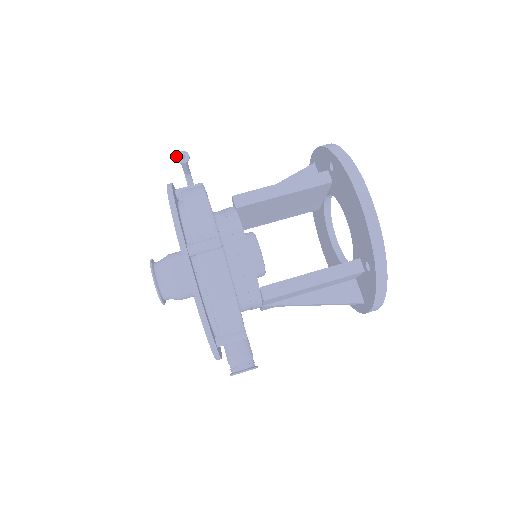
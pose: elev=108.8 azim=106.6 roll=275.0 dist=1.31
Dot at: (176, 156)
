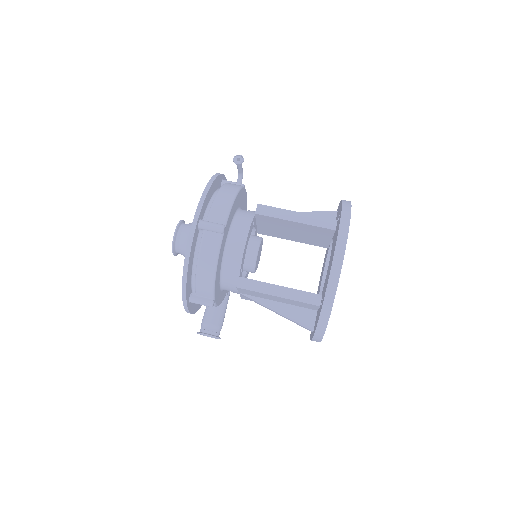
Dot at: (234, 157)
